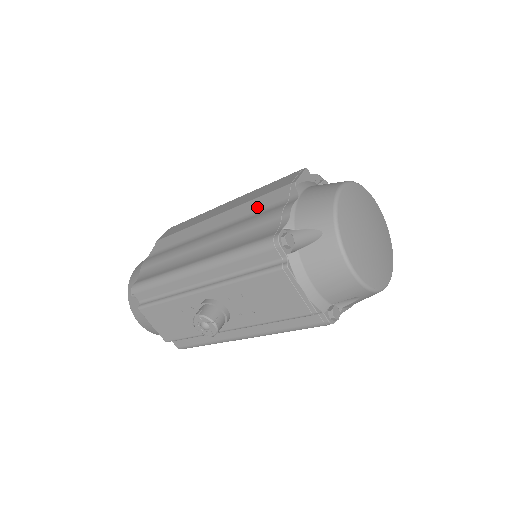
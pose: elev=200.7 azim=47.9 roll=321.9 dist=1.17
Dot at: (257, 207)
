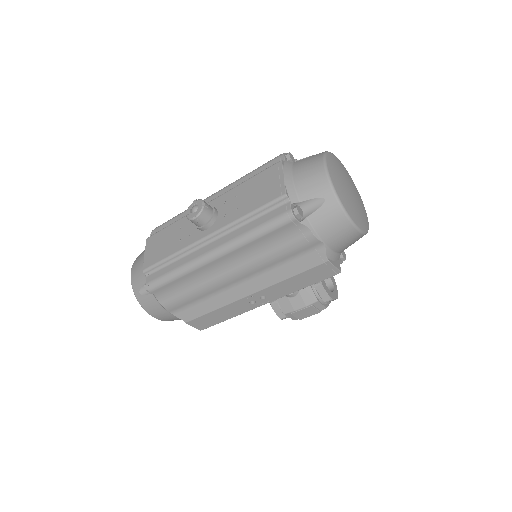
Dot at: occluded
